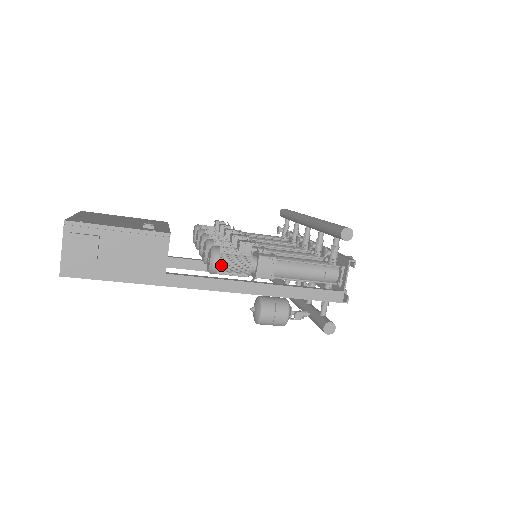
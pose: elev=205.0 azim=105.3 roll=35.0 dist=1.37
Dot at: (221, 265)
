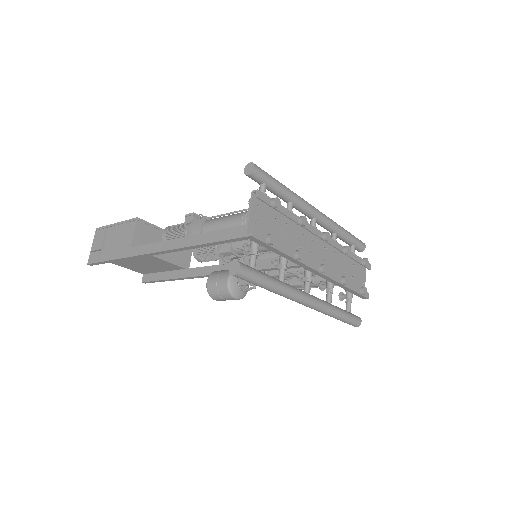
Dot at: (168, 235)
